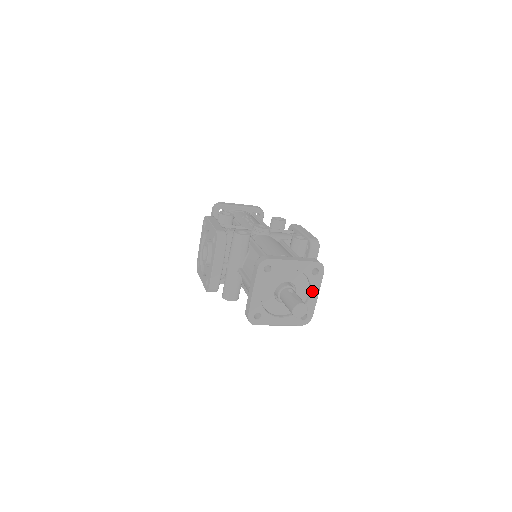
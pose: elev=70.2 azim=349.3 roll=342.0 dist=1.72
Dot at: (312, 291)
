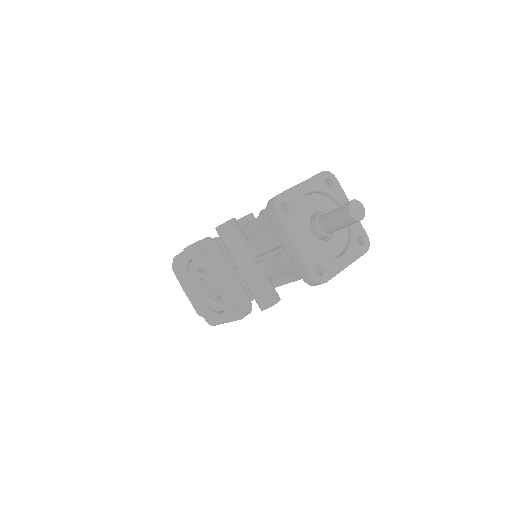
Dot at: occluded
